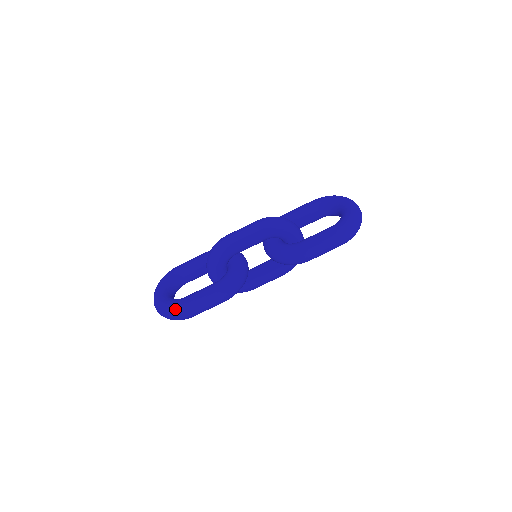
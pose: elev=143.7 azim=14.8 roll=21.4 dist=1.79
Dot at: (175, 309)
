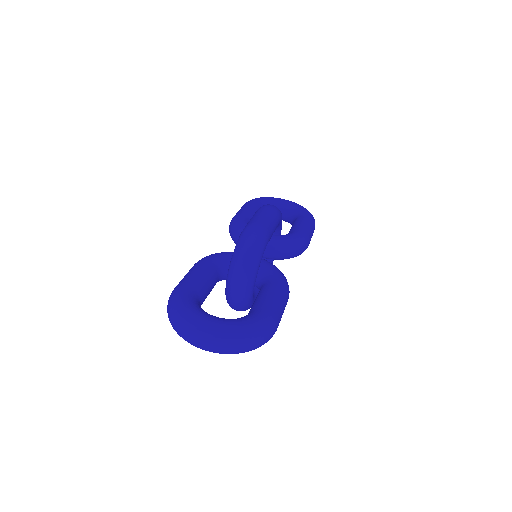
Dot at: (266, 324)
